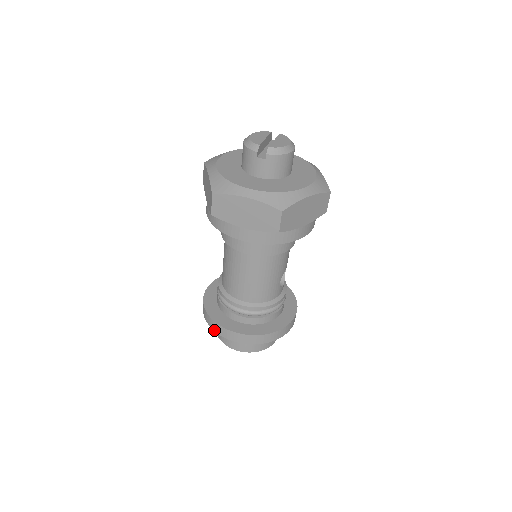
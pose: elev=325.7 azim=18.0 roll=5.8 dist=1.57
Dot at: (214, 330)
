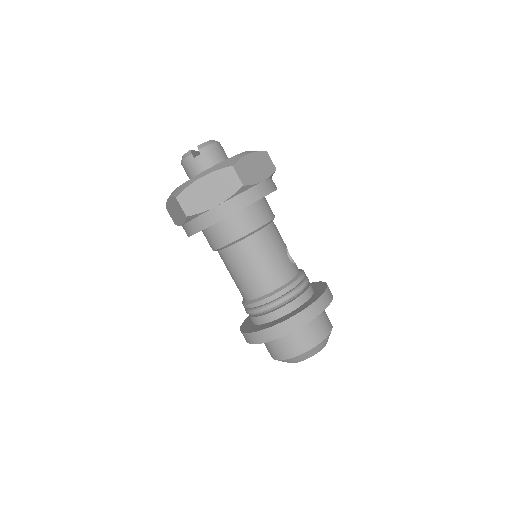
Dot at: (265, 342)
